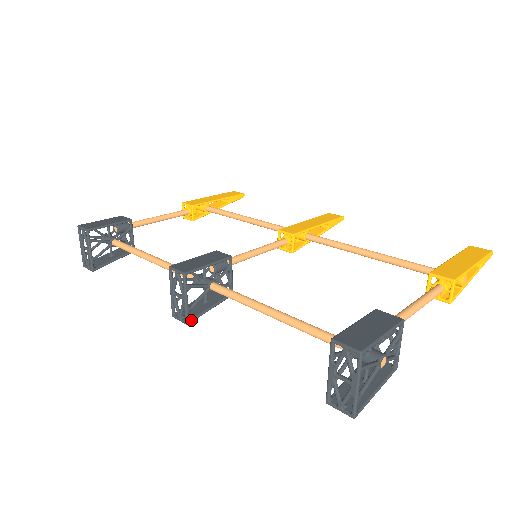
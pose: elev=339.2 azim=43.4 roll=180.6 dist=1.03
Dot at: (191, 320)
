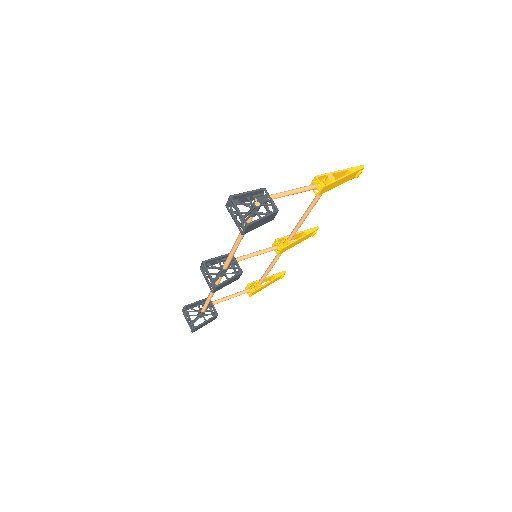
Dot at: (217, 285)
